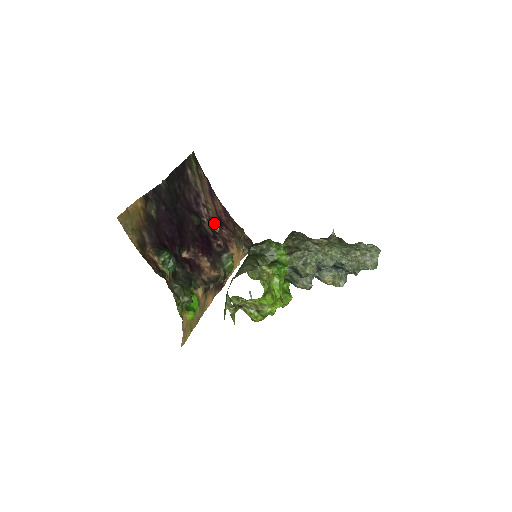
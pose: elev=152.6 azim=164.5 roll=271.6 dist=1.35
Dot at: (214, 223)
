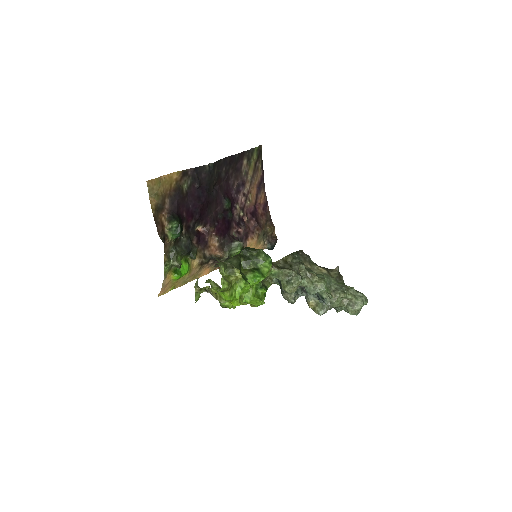
Dot at: (246, 212)
